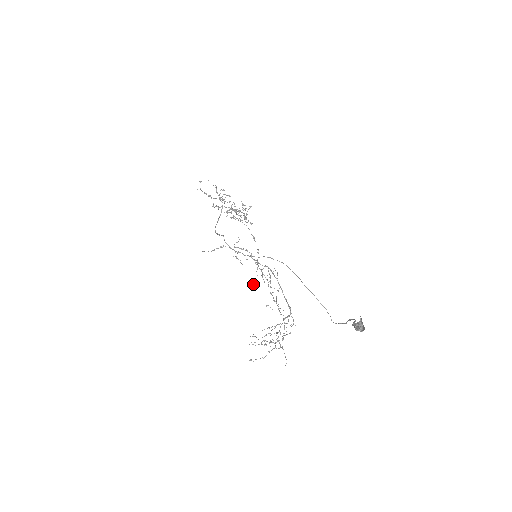
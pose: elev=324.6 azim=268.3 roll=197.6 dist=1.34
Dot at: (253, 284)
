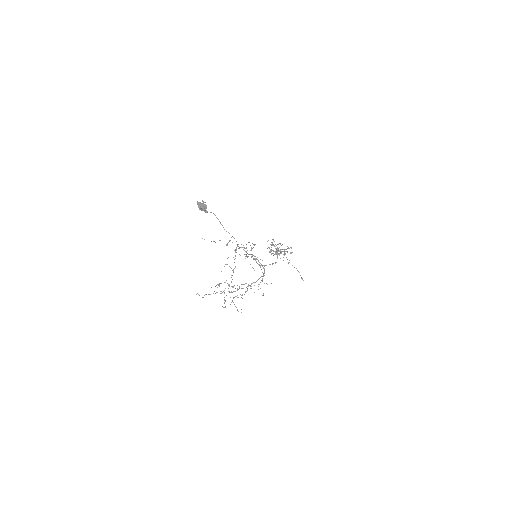
Dot at: occluded
